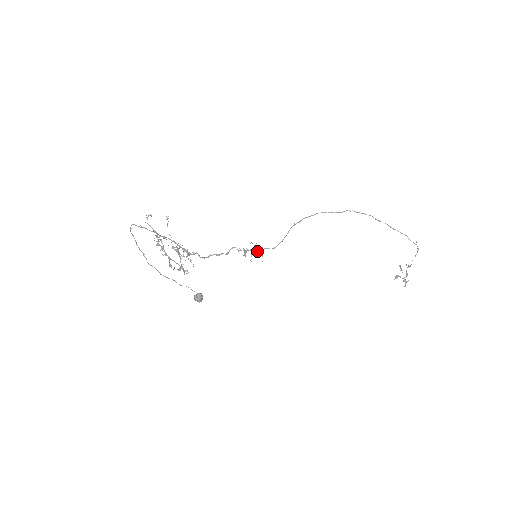
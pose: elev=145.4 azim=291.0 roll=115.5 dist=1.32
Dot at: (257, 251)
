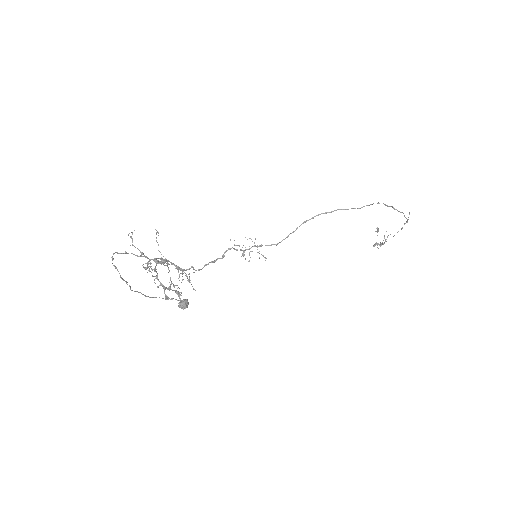
Dot at: occluded
